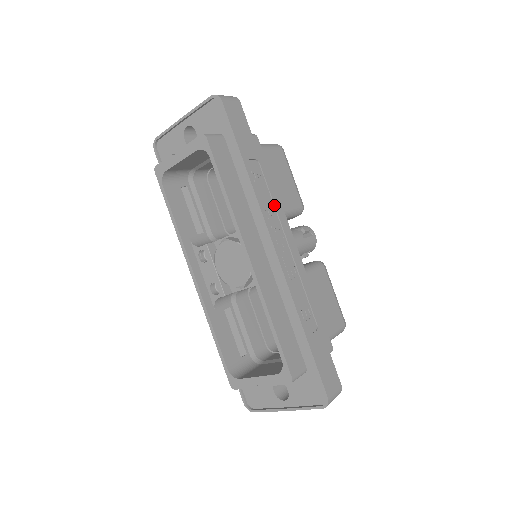
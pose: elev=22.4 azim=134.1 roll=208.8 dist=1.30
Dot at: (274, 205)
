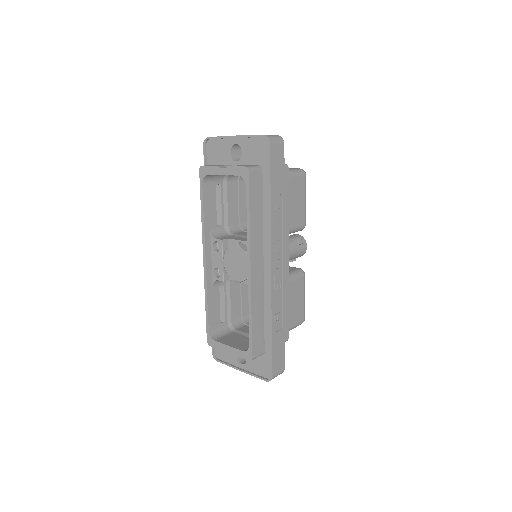
Dot at: (282, 232)
